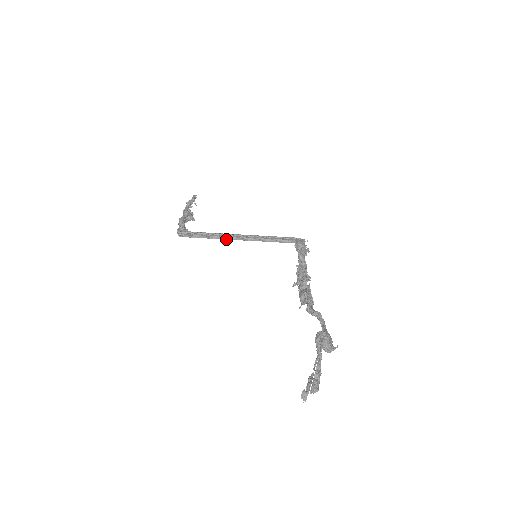
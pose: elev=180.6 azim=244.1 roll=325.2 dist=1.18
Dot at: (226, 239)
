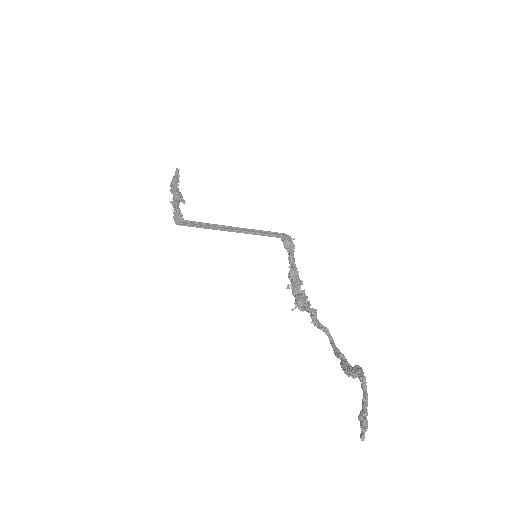
Dot at: (220, 230)
